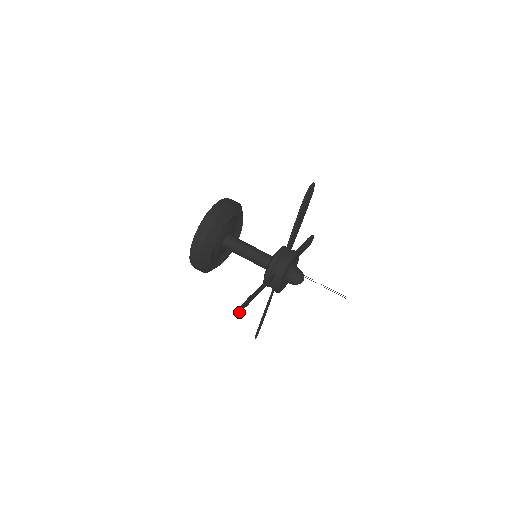
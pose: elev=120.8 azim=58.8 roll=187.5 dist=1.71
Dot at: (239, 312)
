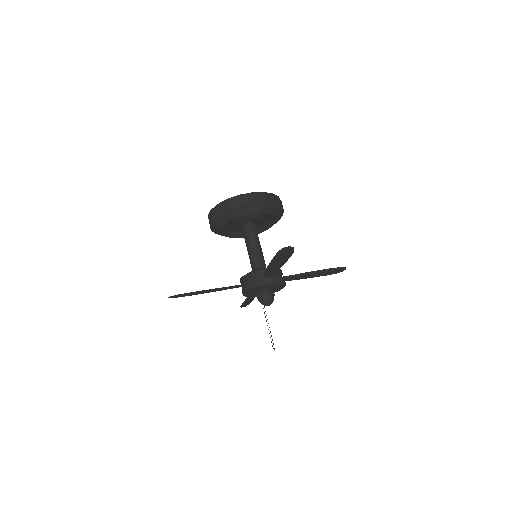
Dot at: (177, 297)
